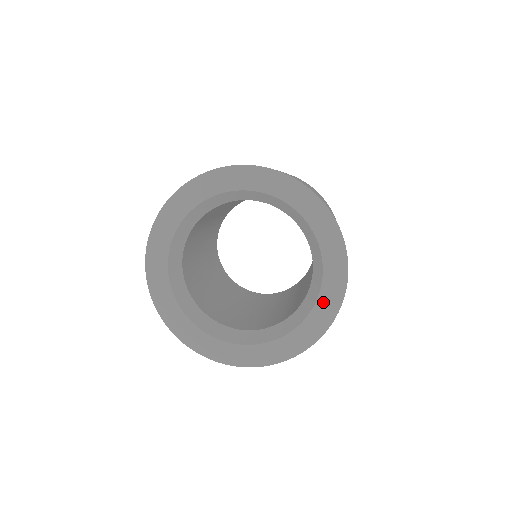
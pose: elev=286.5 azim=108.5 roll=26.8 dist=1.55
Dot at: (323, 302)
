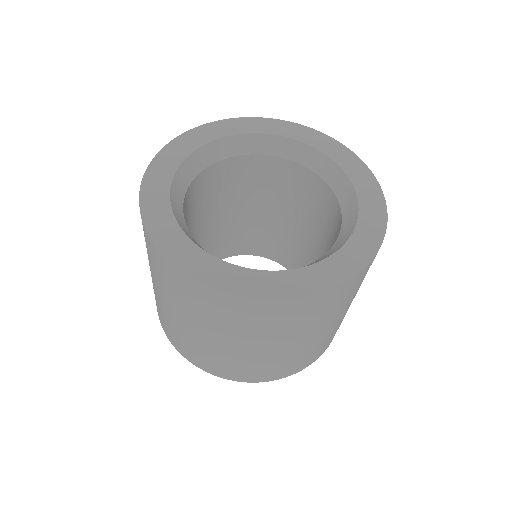
Dot at: (360, 236)
